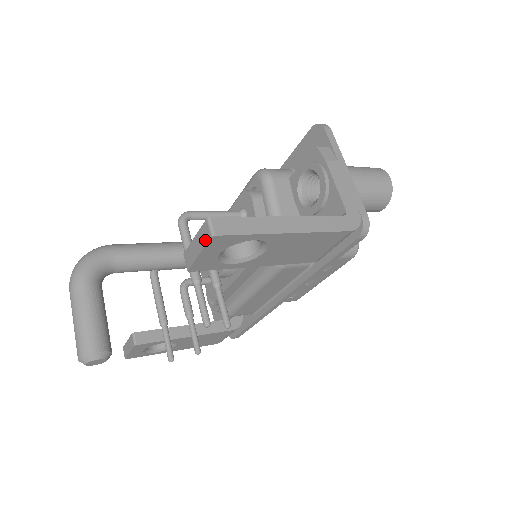
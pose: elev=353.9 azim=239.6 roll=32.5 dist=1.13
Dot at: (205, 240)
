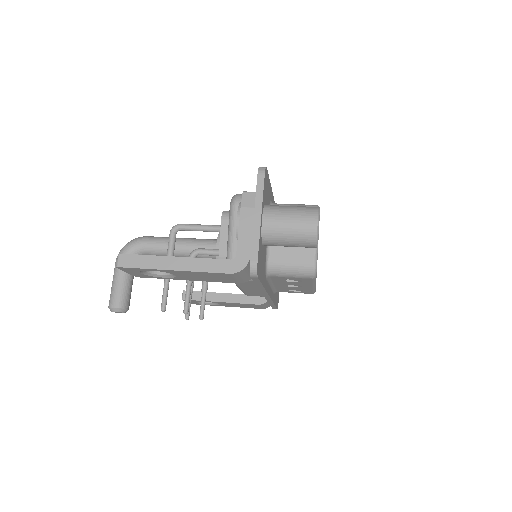
Dot at: occluded
